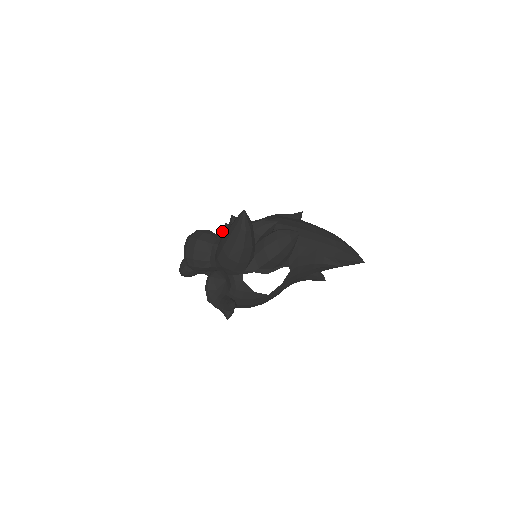
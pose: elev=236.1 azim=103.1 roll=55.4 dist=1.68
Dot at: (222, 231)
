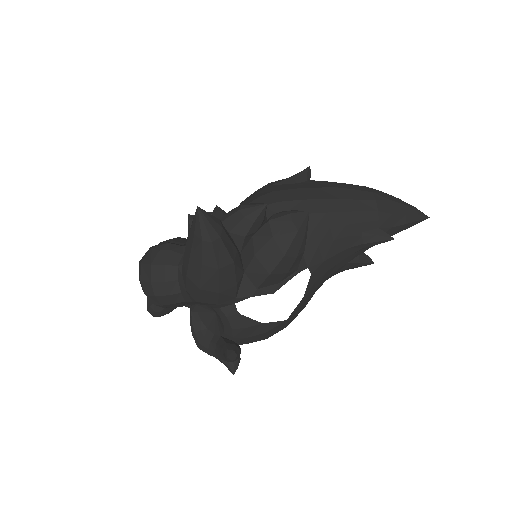
Dot at: occluded
